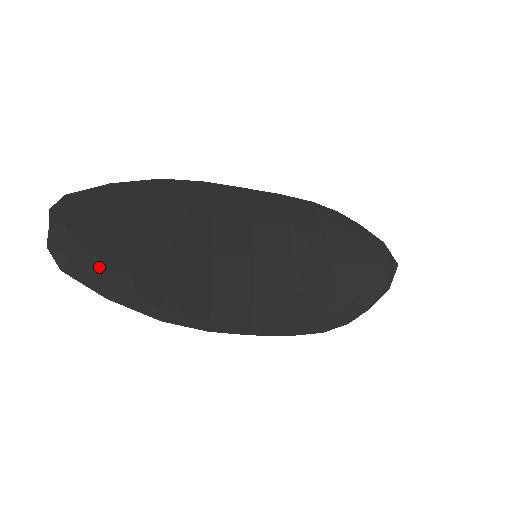
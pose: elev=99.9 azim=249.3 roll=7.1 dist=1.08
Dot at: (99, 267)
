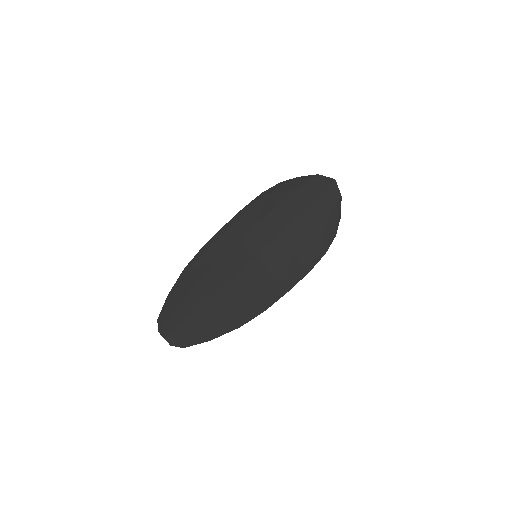
Dot at: (195, 333)
